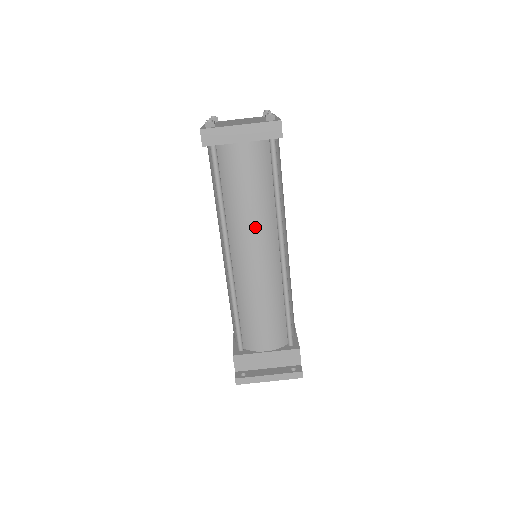
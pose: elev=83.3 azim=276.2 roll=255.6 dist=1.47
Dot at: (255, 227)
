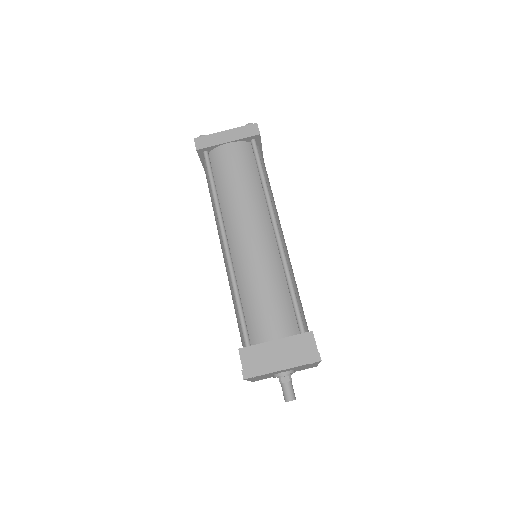
Dot at: (247, 208)
